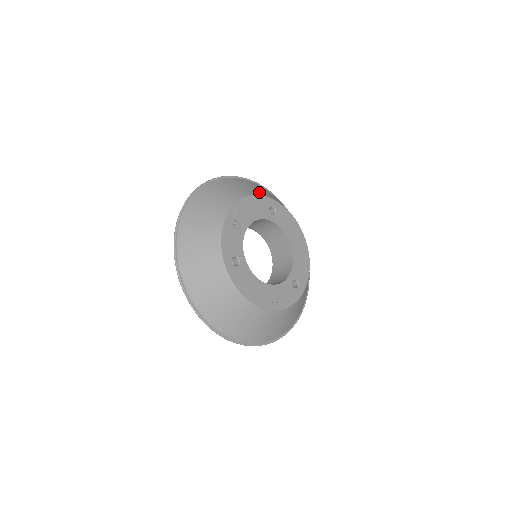
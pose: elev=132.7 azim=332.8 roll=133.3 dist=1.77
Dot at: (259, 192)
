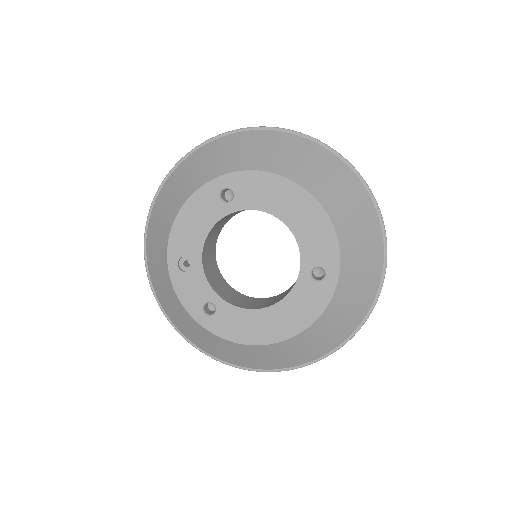
Dot at: (199, 179)
